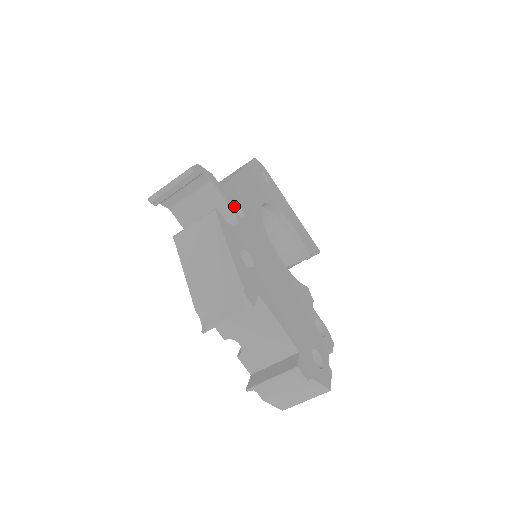
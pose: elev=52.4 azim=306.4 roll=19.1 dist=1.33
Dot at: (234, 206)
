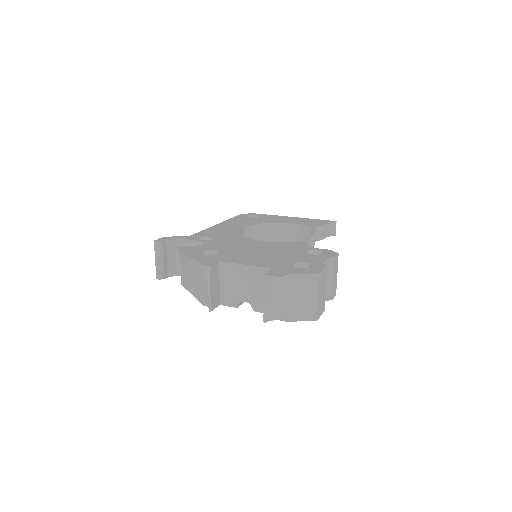
Dot at: occluded
